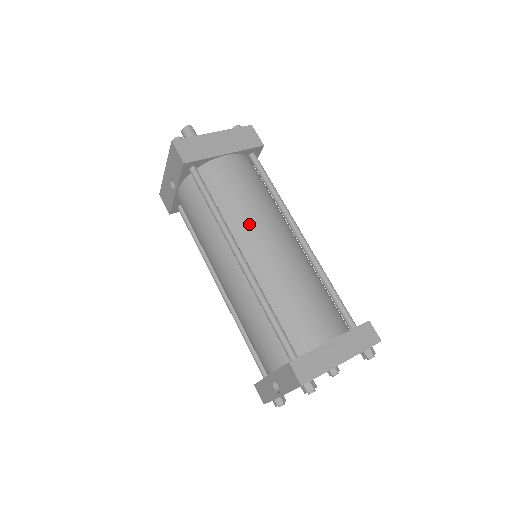
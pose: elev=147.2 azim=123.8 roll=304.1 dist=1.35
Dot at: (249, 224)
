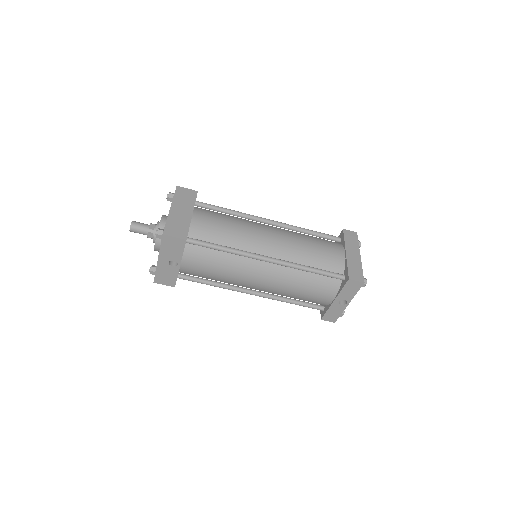
Dot at: (251, 239)
